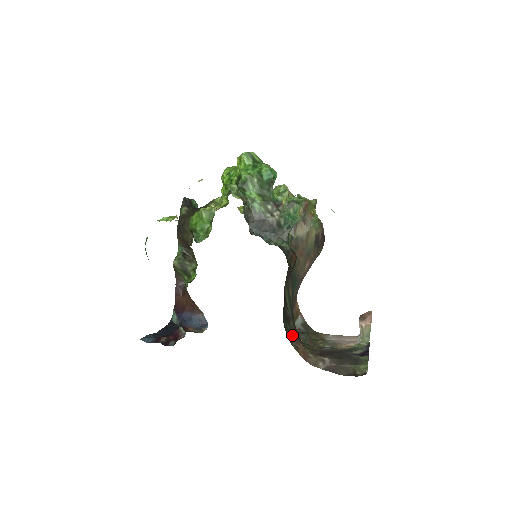
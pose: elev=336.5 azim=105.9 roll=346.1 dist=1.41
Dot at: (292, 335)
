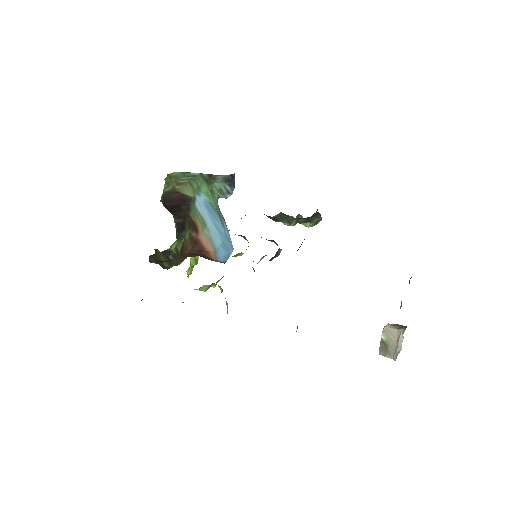
Dot at: occluded
